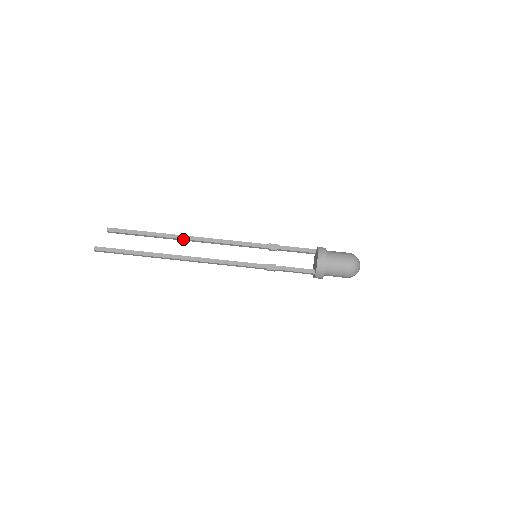
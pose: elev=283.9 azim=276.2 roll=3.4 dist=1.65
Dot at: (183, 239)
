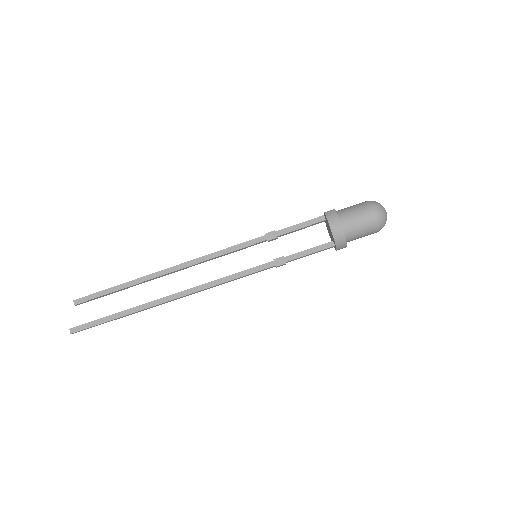
Dot at: (163, 275)
